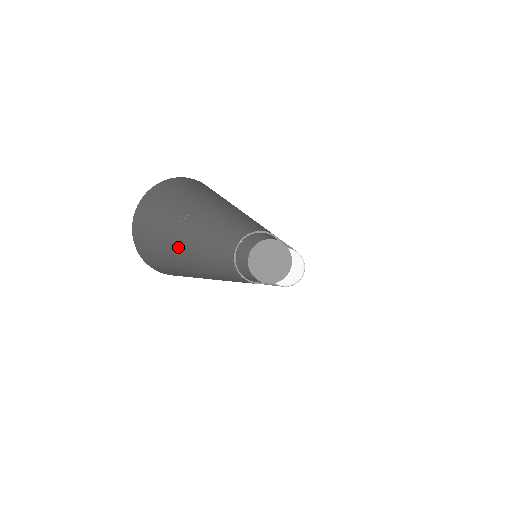
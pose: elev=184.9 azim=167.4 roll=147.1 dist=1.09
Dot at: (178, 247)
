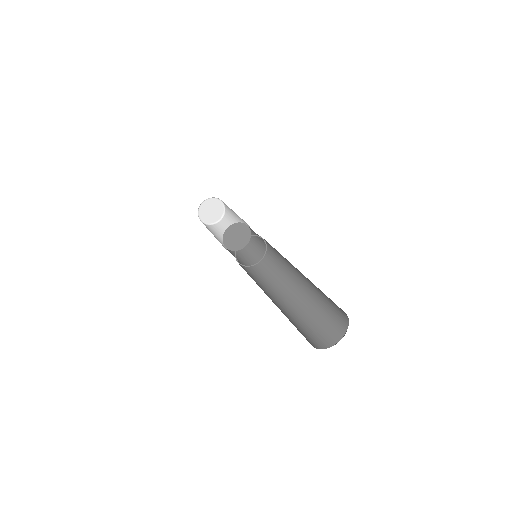
Dot at: occluded
